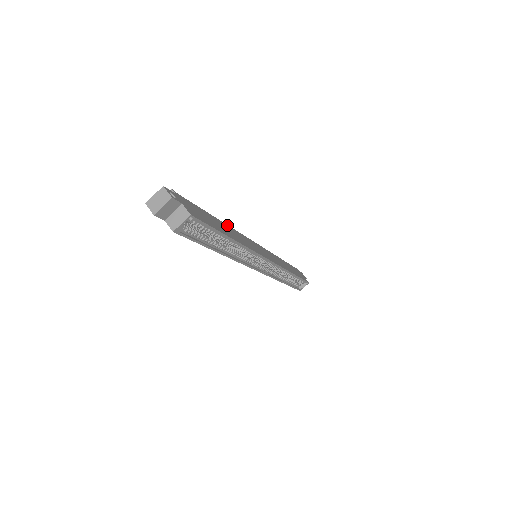
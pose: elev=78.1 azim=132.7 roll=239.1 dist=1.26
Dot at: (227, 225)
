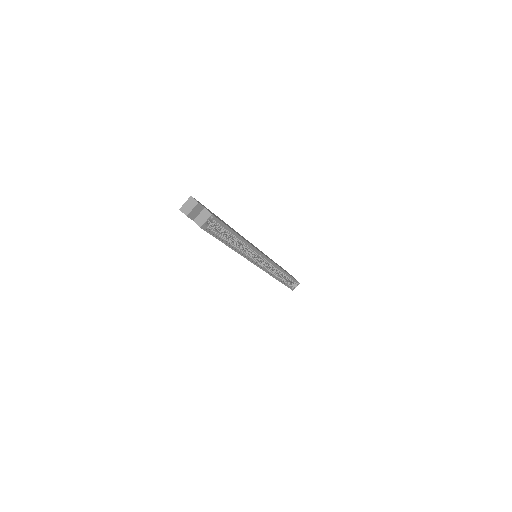
Dot at: (233, 229)
